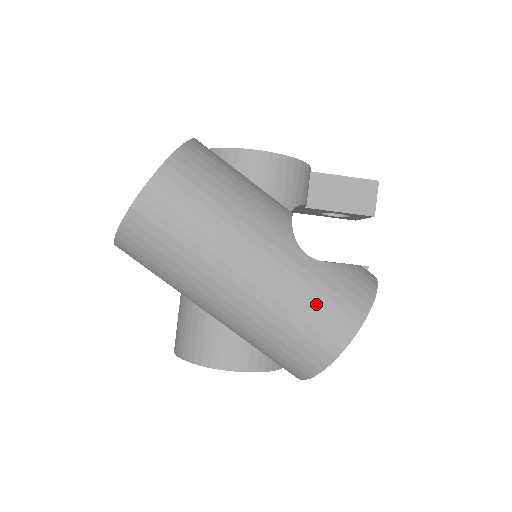
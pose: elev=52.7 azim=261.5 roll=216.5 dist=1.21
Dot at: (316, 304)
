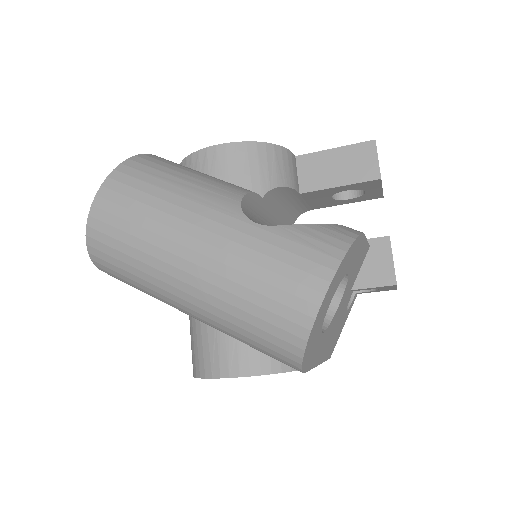
Dot at: (271, 271)
